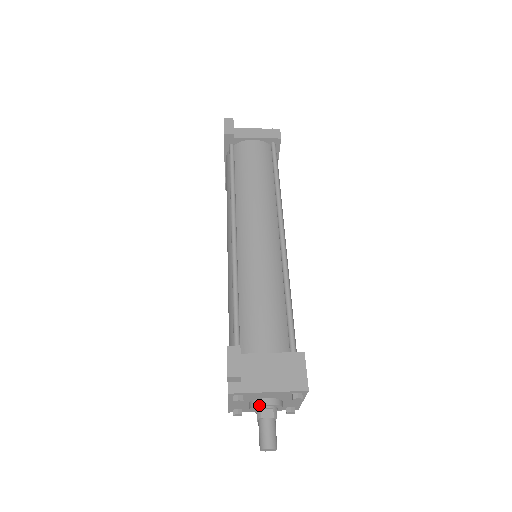
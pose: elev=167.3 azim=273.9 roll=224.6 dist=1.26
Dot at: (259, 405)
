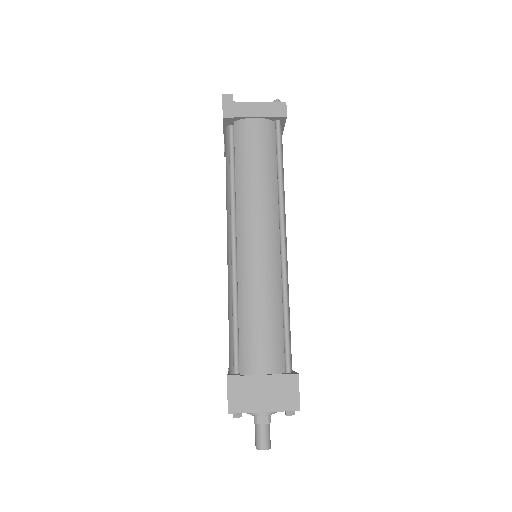
Dot at: (256, 415)
